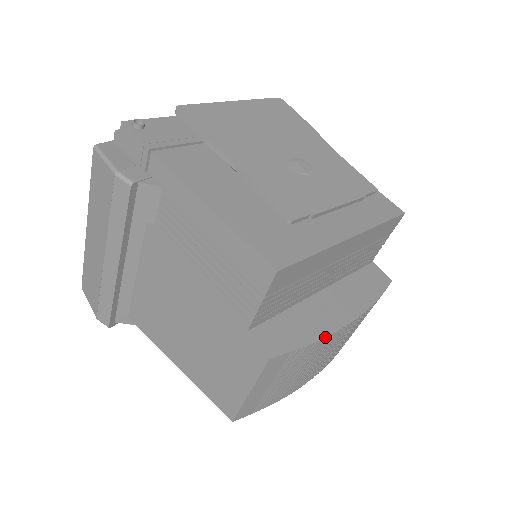
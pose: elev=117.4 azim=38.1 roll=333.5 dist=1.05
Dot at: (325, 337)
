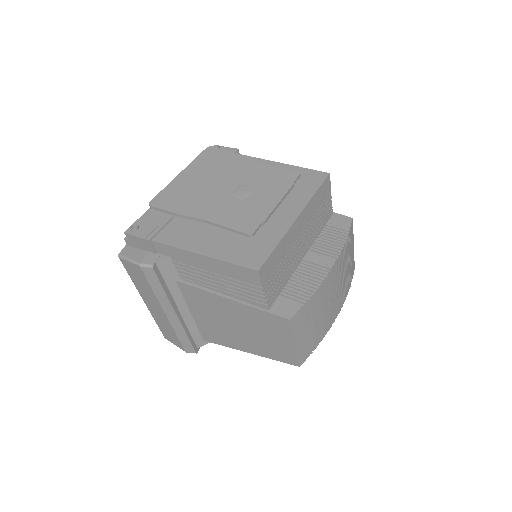
Dot at: (319, 285)
